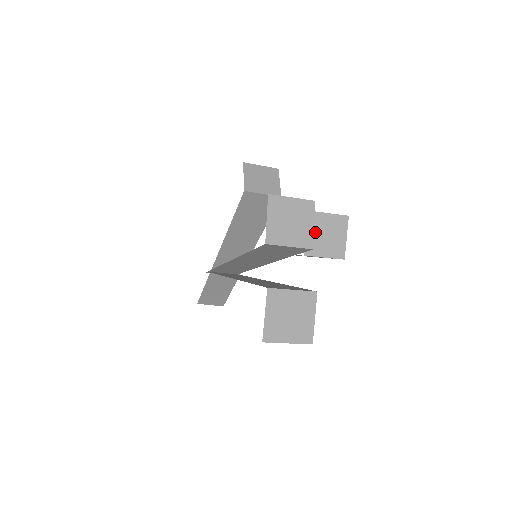
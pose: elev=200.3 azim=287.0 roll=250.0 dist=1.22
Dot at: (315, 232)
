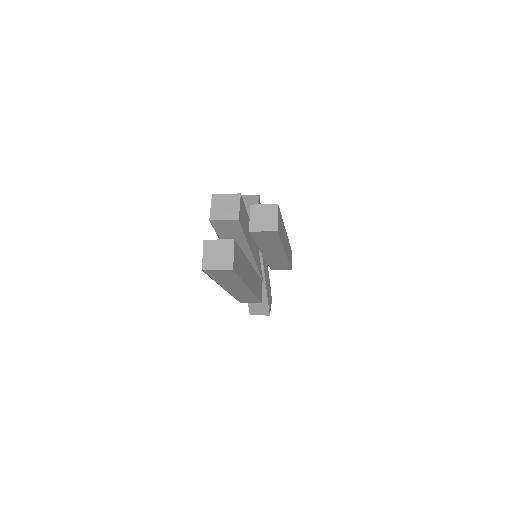
Dot at: (256, 217)
